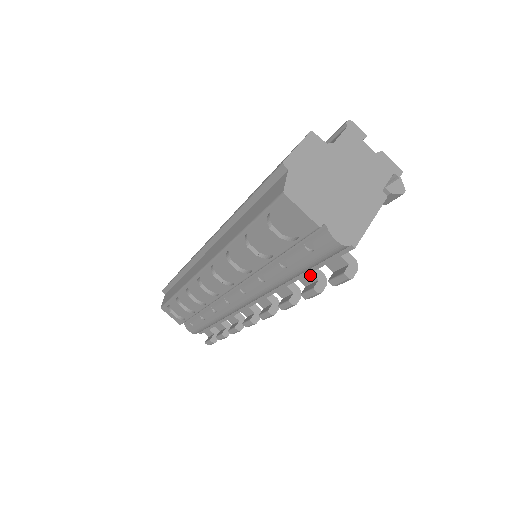
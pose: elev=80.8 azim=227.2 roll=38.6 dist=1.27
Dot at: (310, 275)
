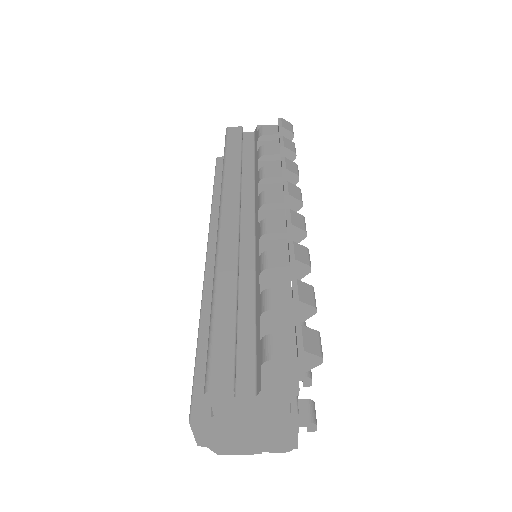
Dot at: occluded
